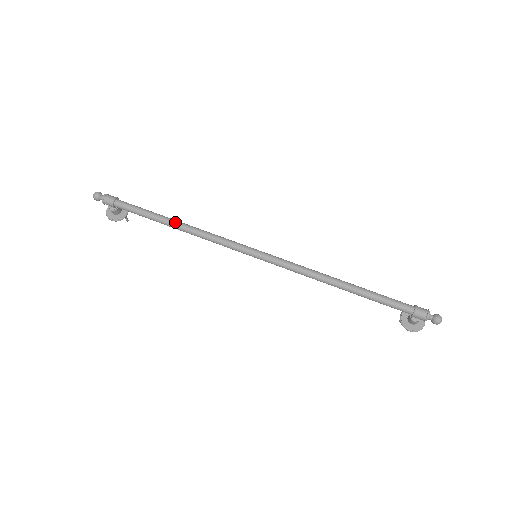
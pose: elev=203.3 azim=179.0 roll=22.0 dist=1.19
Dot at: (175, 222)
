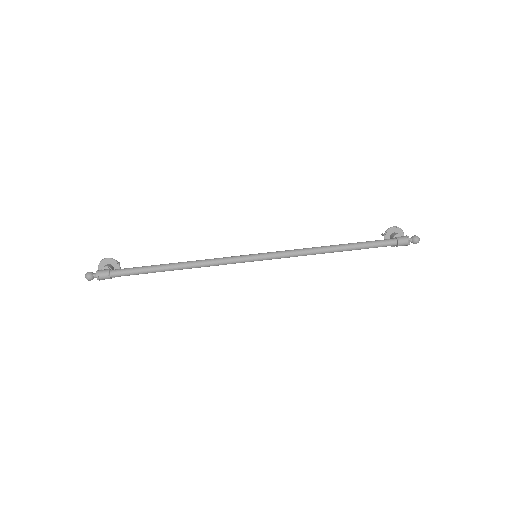
Dot at: (175, 267)
